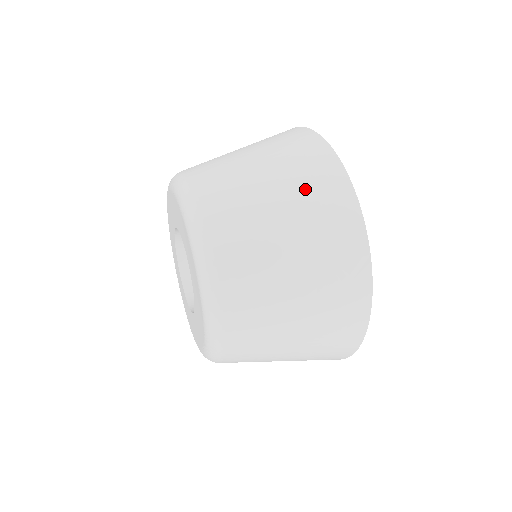
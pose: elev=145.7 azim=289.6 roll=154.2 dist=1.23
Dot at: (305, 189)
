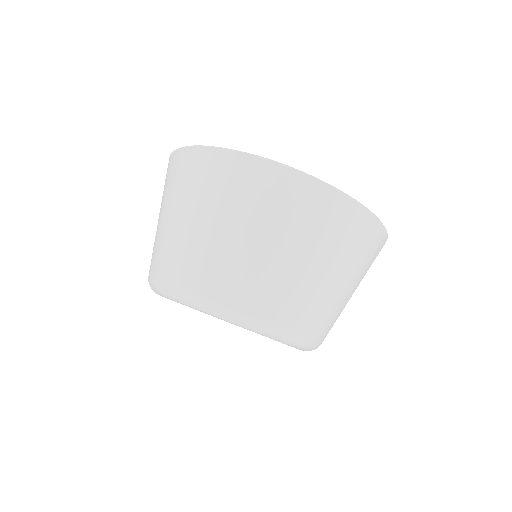
Dot at: (340, 243)
